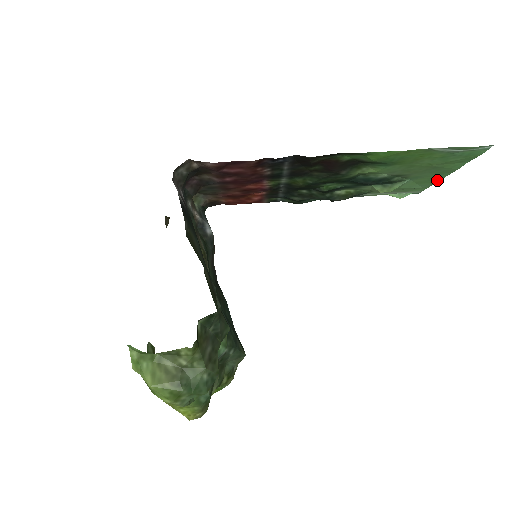
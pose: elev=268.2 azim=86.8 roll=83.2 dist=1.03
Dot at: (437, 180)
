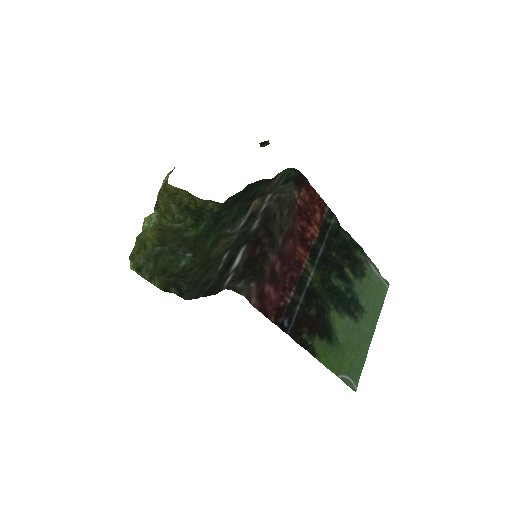
Dot at: occluded
